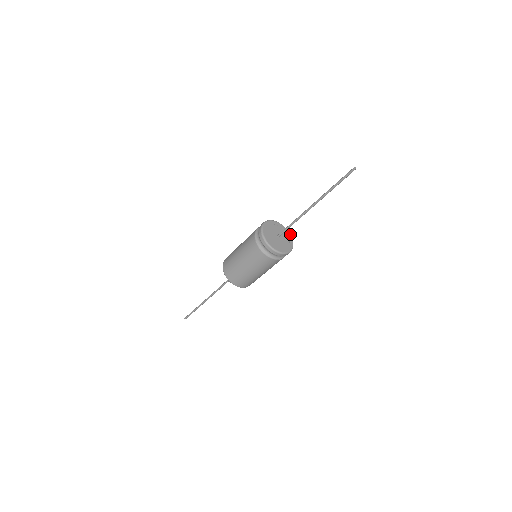
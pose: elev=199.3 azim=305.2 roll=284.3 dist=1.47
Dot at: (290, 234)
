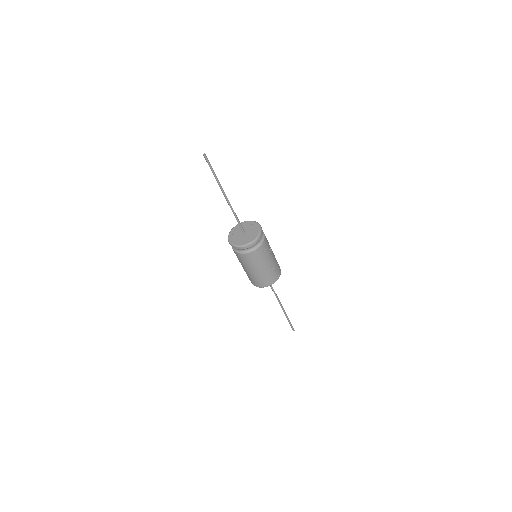
Dot at: (260, 227)
